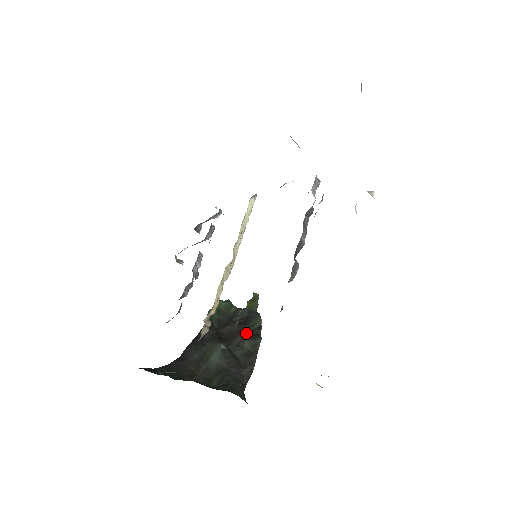
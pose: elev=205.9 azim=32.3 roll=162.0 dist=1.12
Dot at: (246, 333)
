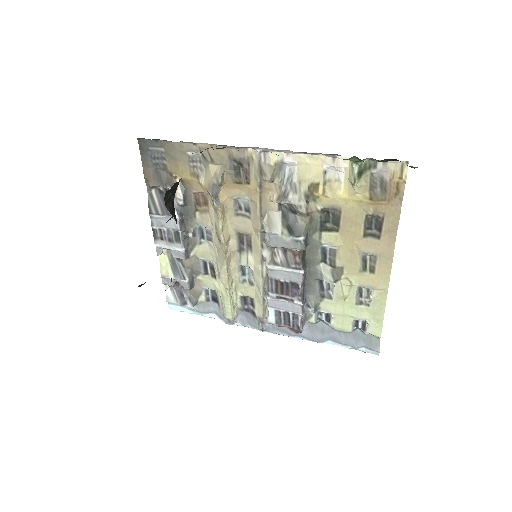
Dot at: occluded
